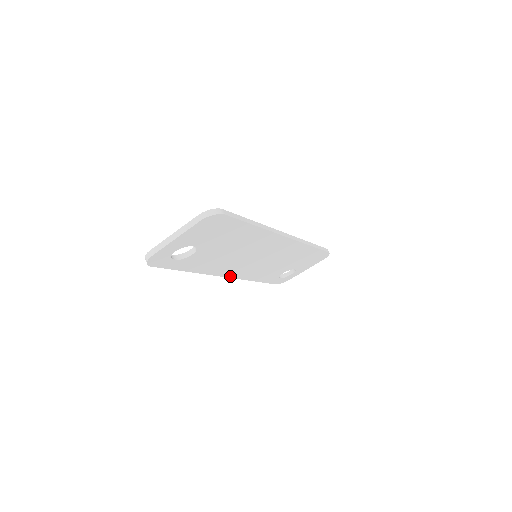
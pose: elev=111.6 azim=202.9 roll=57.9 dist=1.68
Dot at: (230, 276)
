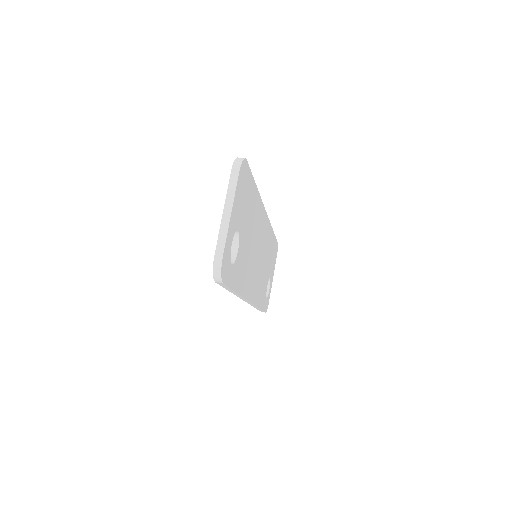
Dot at: (251, 300)
